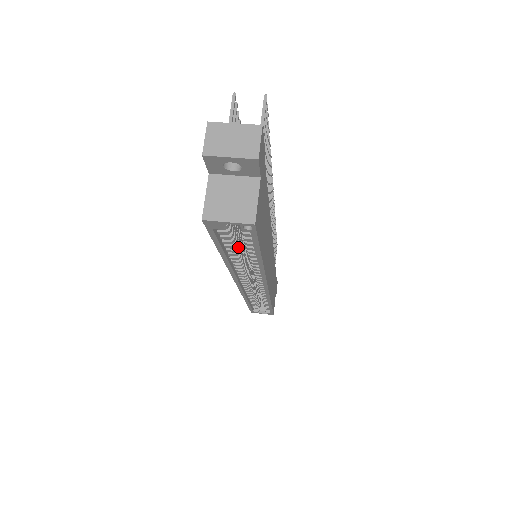
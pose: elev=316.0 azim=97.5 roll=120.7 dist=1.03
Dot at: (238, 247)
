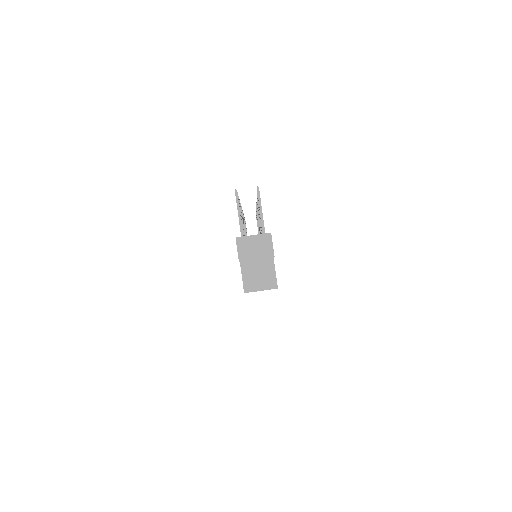
Dot at: occluded
